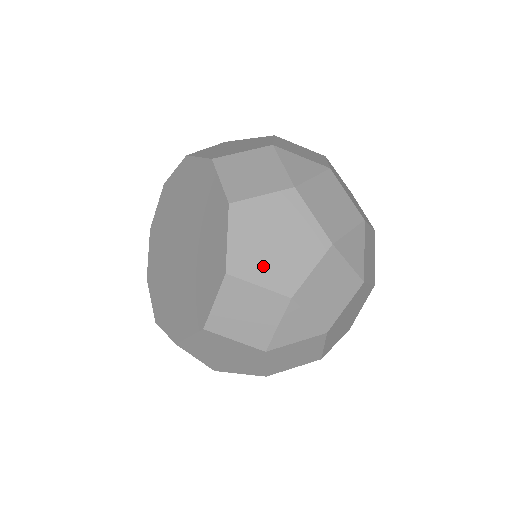
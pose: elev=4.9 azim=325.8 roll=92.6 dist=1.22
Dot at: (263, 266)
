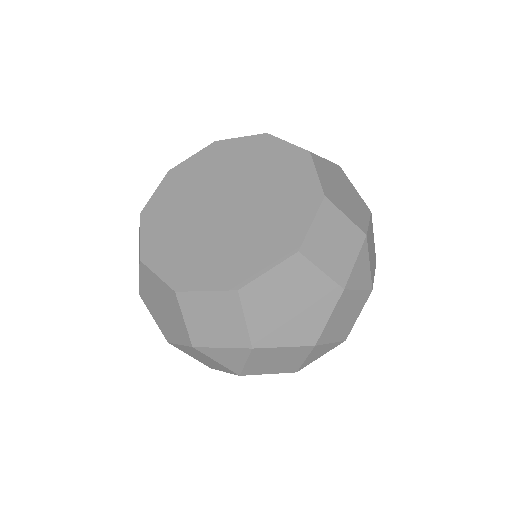
Dot at: (343, 204)
